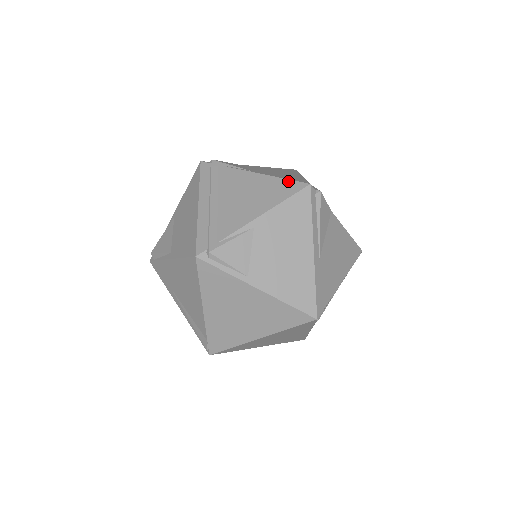
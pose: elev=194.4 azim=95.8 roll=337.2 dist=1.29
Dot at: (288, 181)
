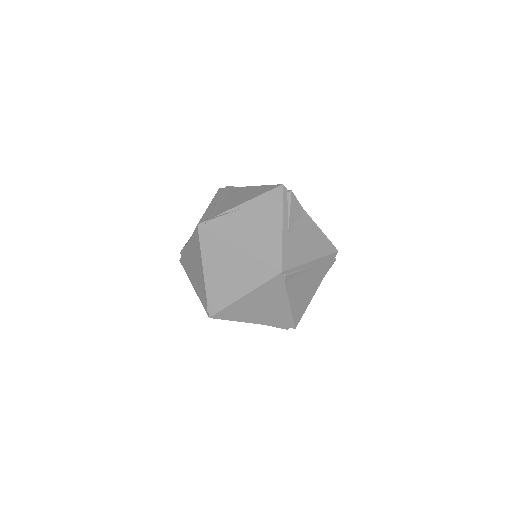
Dot at: (269, 185)
